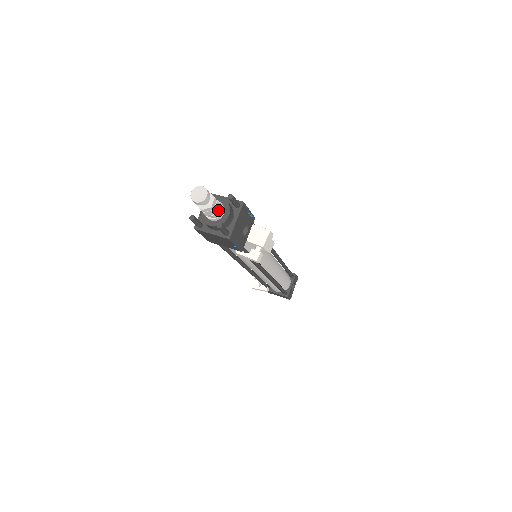
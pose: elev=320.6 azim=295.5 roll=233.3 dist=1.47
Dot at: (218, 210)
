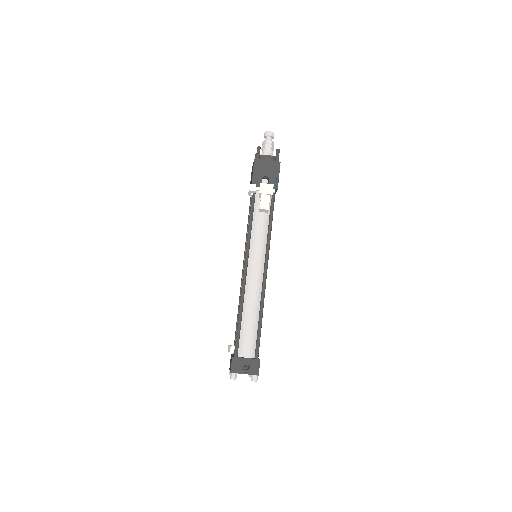
Dot at: (267, 150)
